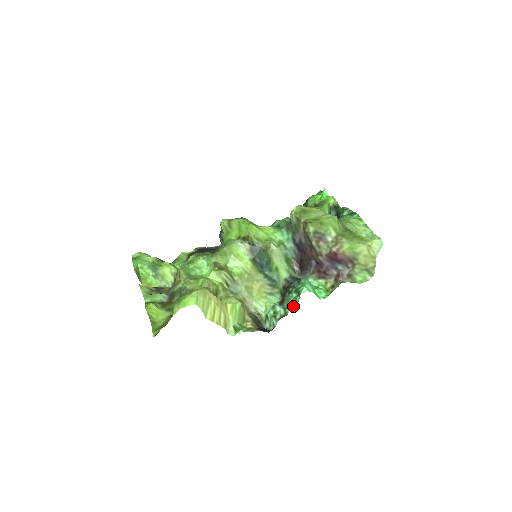
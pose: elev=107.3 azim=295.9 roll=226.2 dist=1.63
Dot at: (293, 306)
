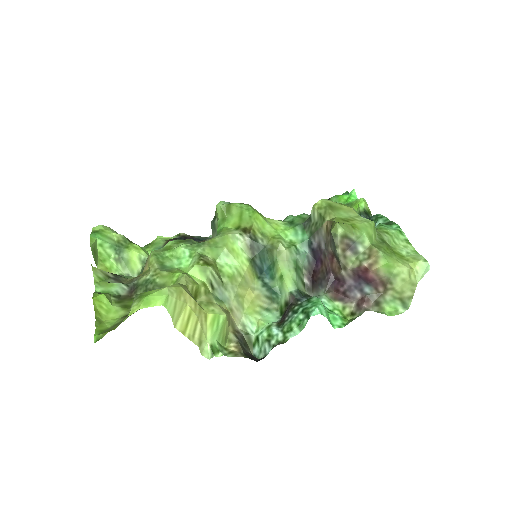
Dot at: (297, 331)
